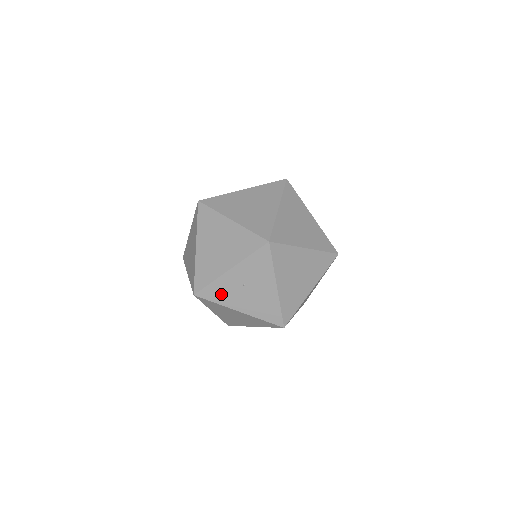
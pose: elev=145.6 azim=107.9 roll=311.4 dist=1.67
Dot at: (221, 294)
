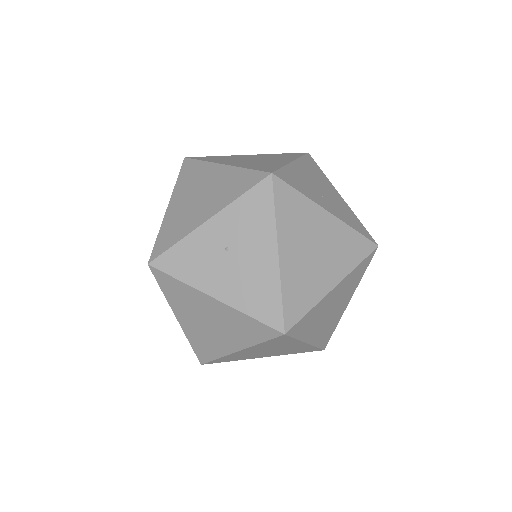
Dot at: (189, 264)
